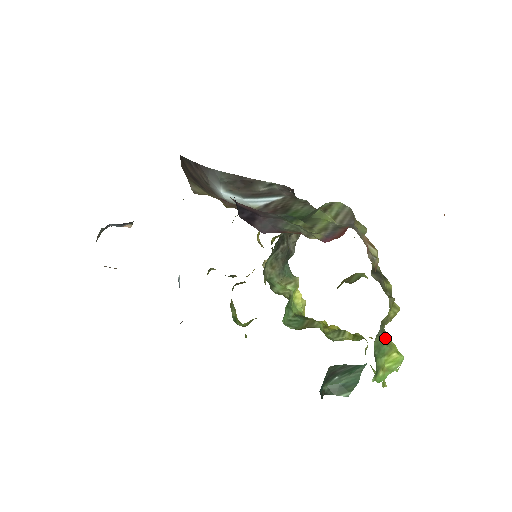
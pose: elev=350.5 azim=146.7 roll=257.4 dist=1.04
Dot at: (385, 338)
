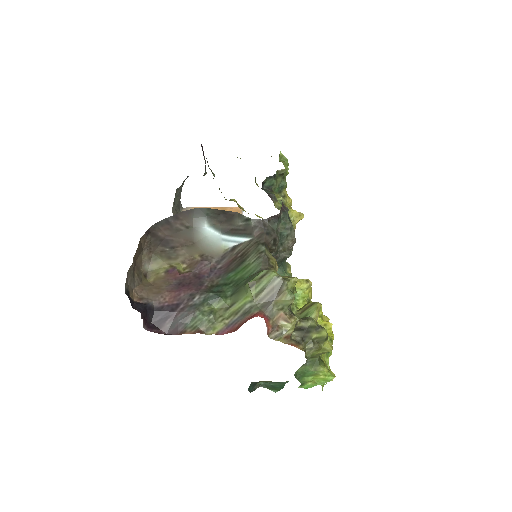
Dot at: (314, 365)
